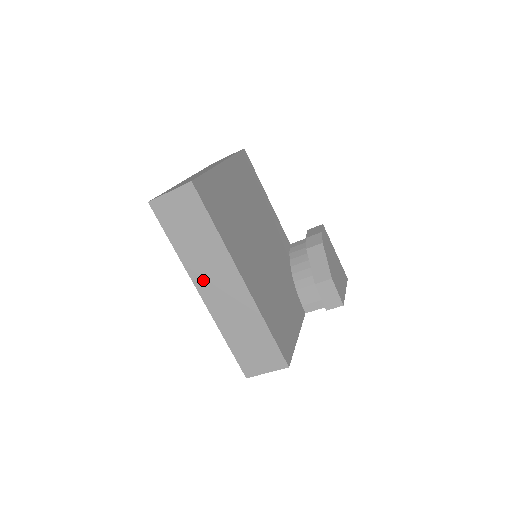
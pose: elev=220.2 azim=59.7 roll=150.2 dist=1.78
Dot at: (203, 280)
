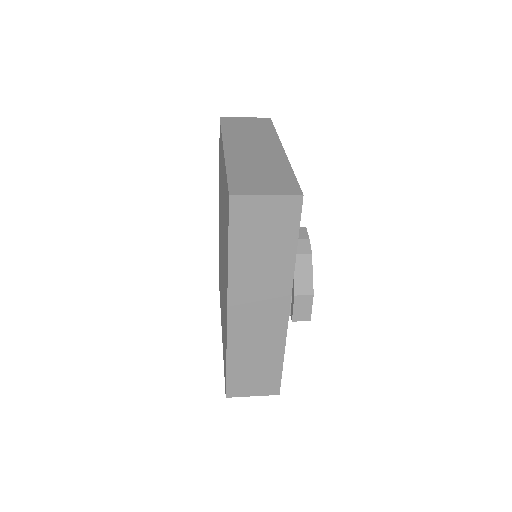
Dot at: (242, 299)
